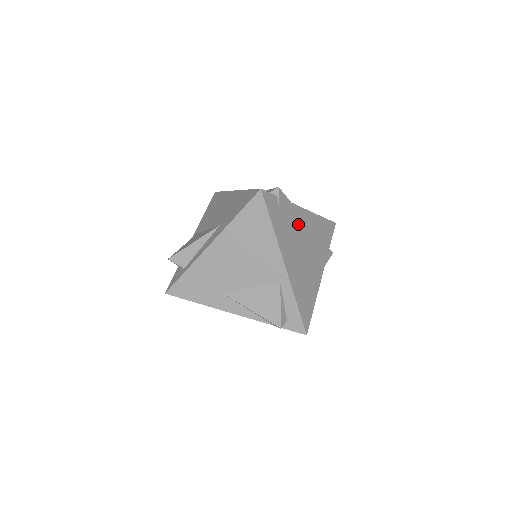
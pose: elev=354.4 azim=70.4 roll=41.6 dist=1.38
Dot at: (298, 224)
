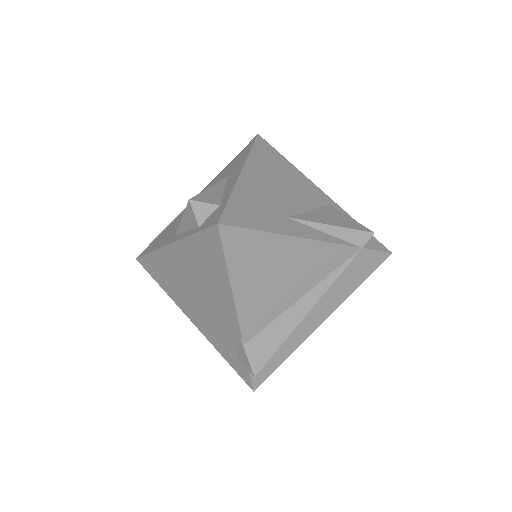
Dot at: occluded
